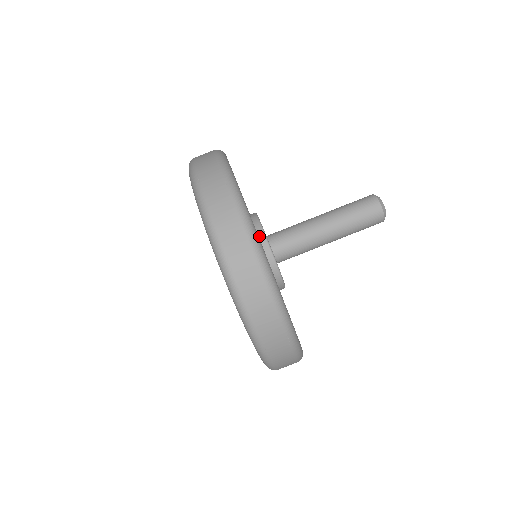
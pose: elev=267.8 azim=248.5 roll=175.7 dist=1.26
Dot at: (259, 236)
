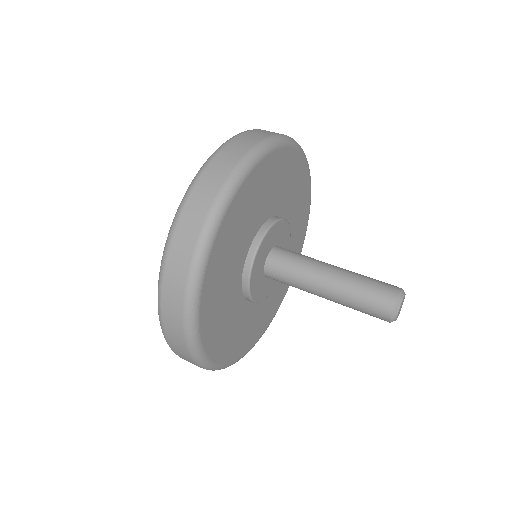
Dot at: (255, 239)
